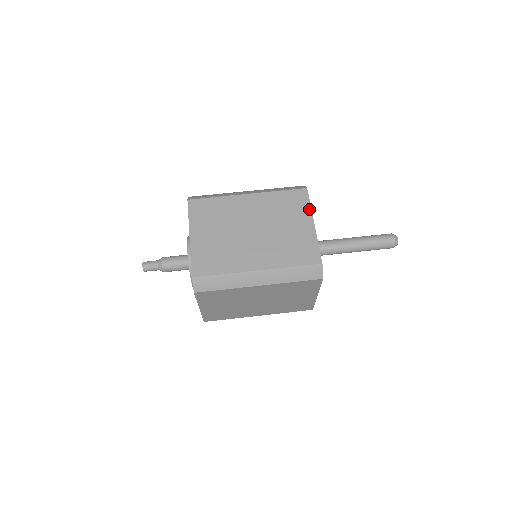
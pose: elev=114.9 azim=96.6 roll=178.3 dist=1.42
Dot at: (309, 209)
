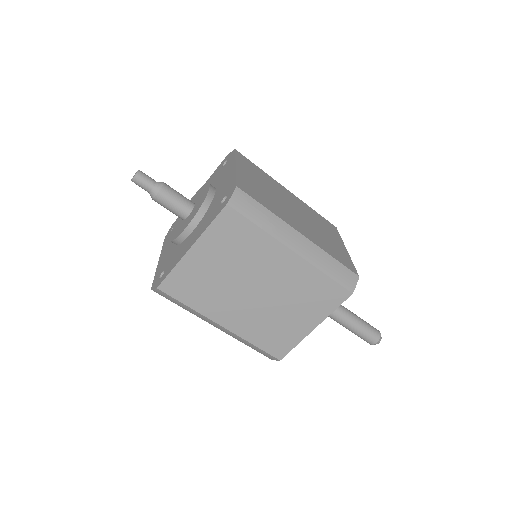
Dot at: (328, 313)
